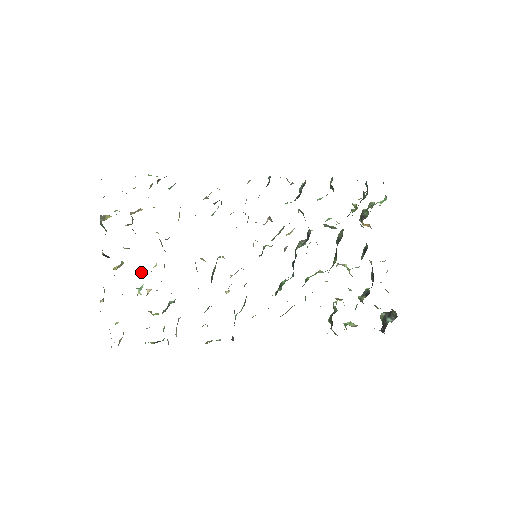
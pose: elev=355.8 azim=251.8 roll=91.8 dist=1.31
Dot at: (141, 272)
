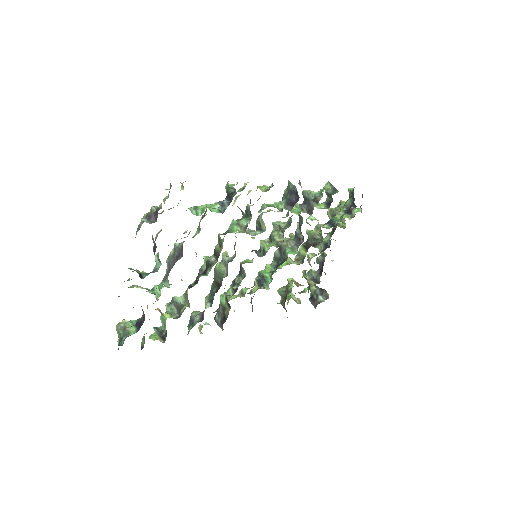
Dot at: (166, 283)
